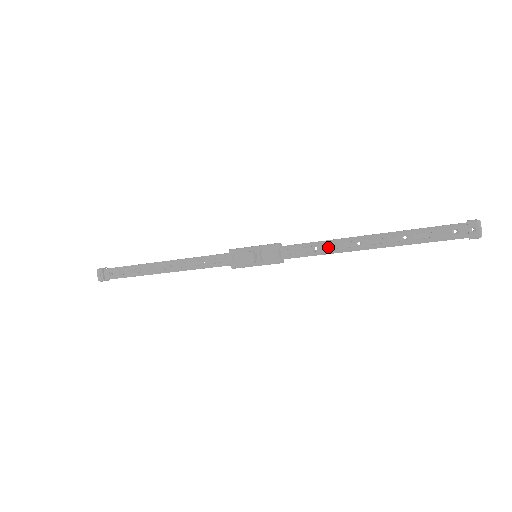
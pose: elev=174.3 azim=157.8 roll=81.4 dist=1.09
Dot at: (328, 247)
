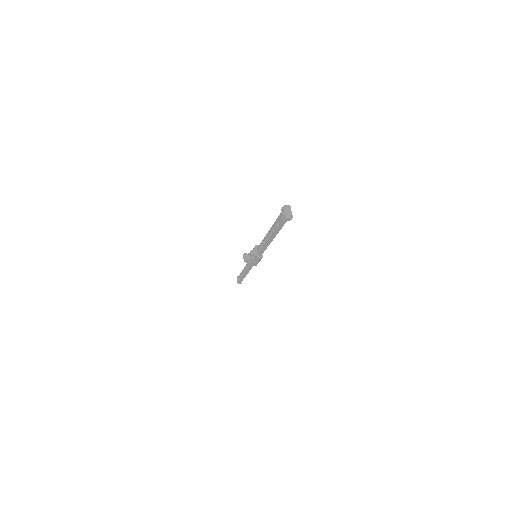
Dot at: (265, 243)
